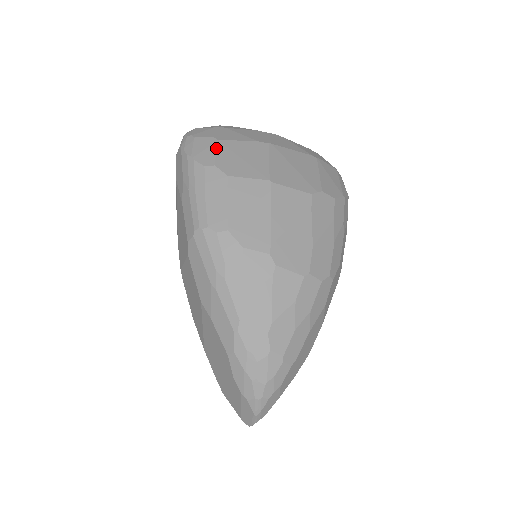
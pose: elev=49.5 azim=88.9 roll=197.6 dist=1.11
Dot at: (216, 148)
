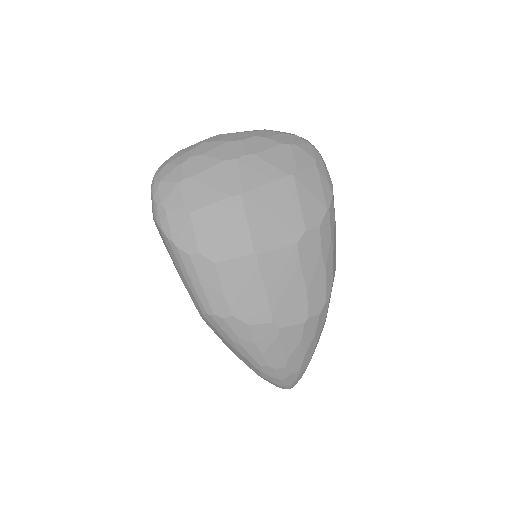
Dot at: (193, 227)
